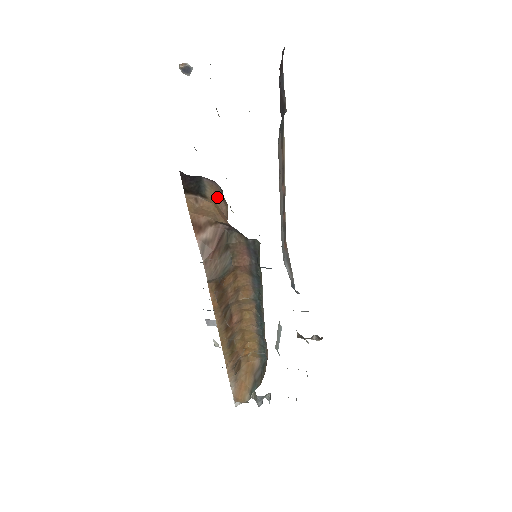
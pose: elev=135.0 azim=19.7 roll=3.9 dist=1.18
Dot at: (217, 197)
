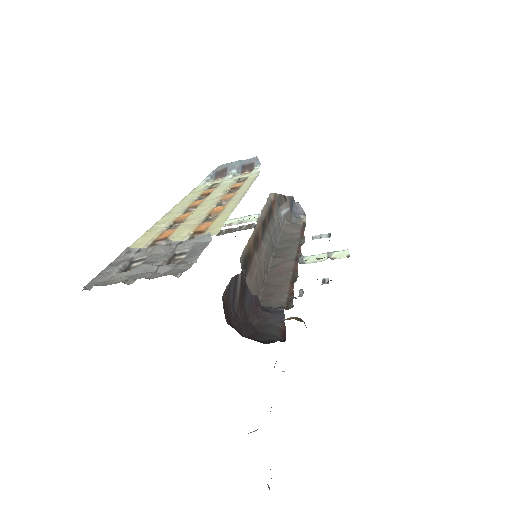
Dot at: occluded
